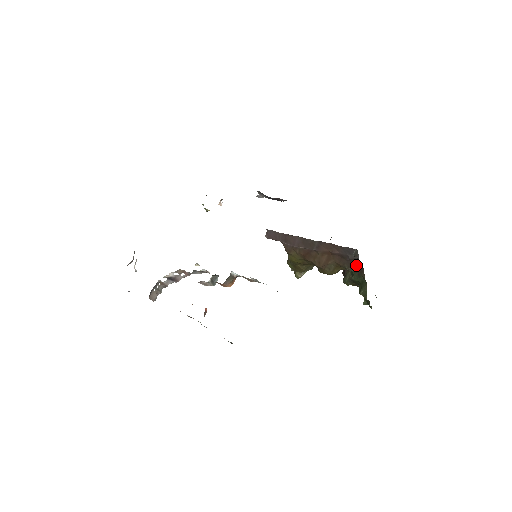
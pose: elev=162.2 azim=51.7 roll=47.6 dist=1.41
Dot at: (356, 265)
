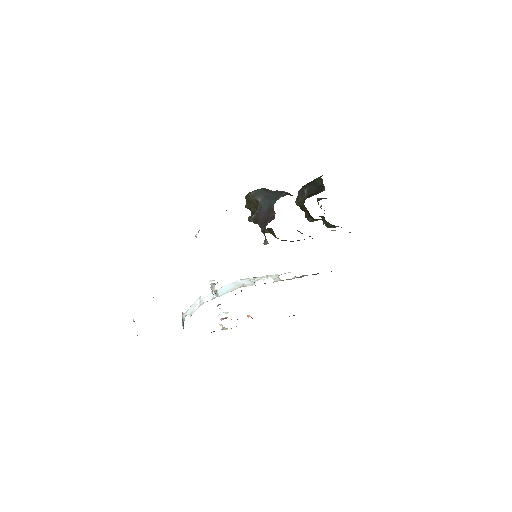
Dot at: occluded
